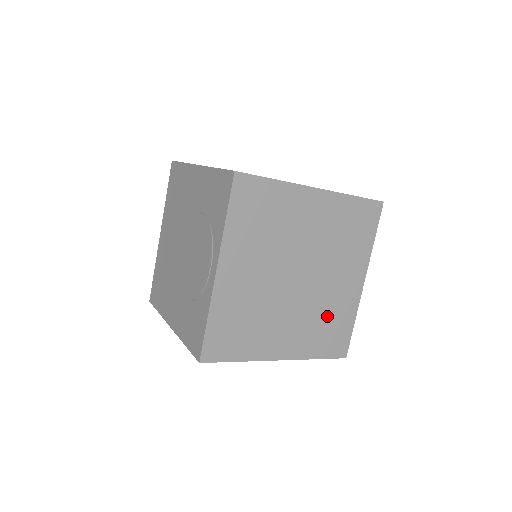
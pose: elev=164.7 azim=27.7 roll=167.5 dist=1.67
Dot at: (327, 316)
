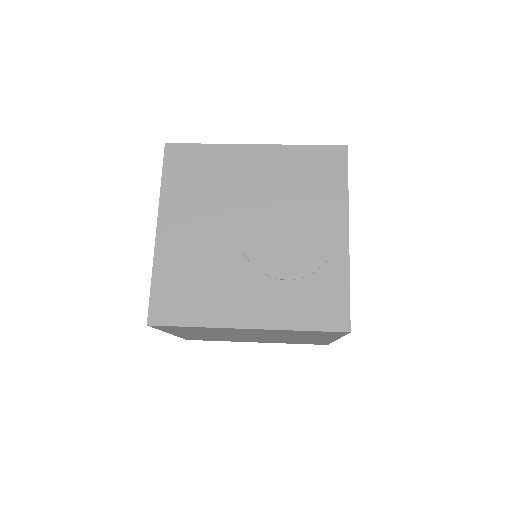
Dot at: occluded
